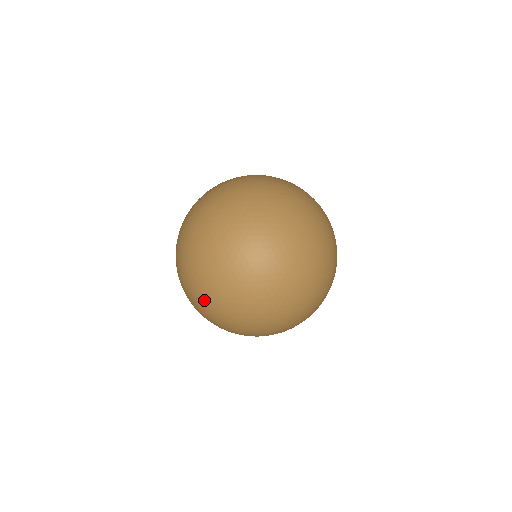
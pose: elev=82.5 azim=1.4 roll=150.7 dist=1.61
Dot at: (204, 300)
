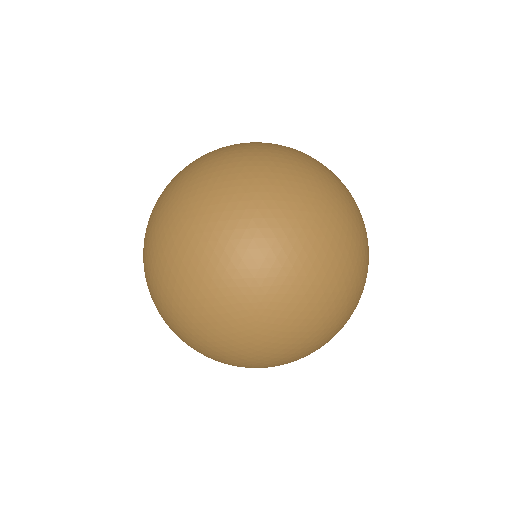
Dot at: (292, 346)
